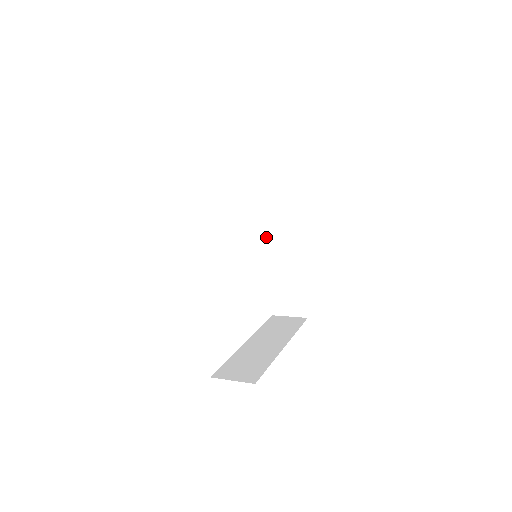
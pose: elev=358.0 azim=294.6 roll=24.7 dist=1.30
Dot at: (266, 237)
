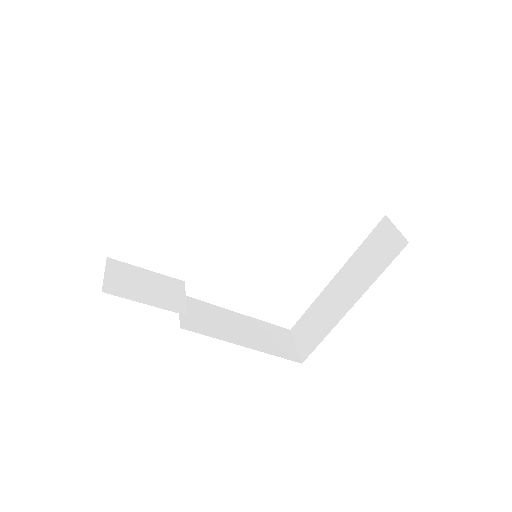
Dot at: occluded
